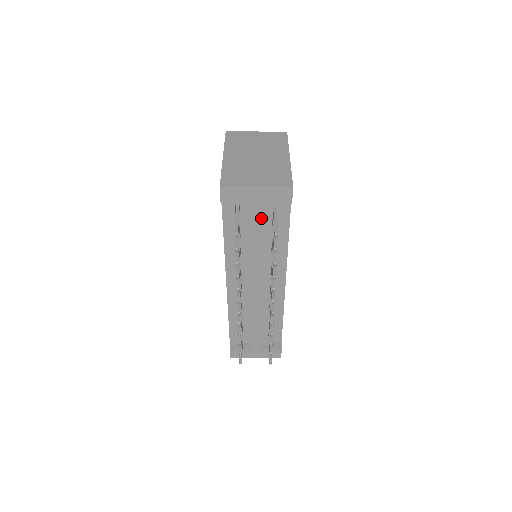
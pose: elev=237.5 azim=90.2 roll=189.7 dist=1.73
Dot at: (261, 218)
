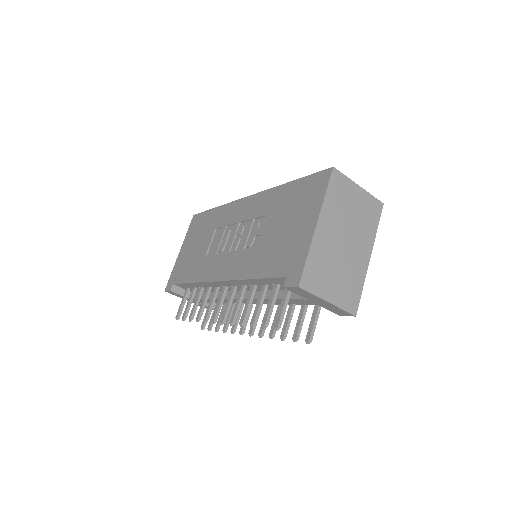
Dot at: (304, 304)
